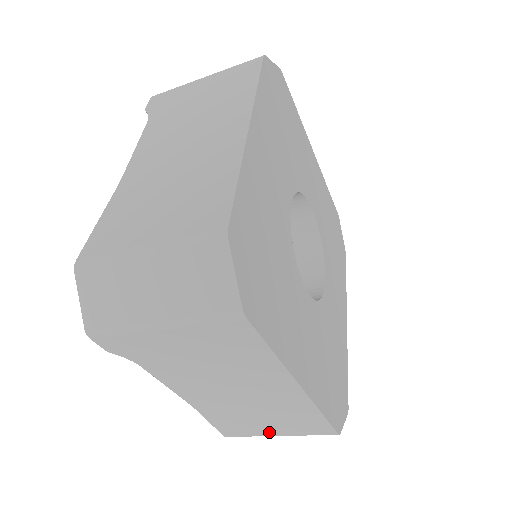
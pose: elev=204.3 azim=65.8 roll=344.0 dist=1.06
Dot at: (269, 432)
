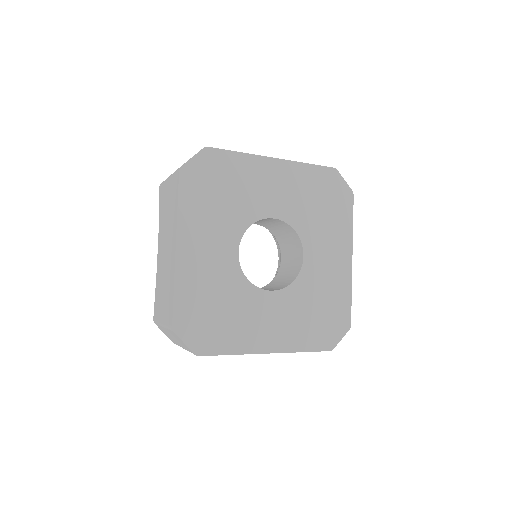
Dot at: occluded
